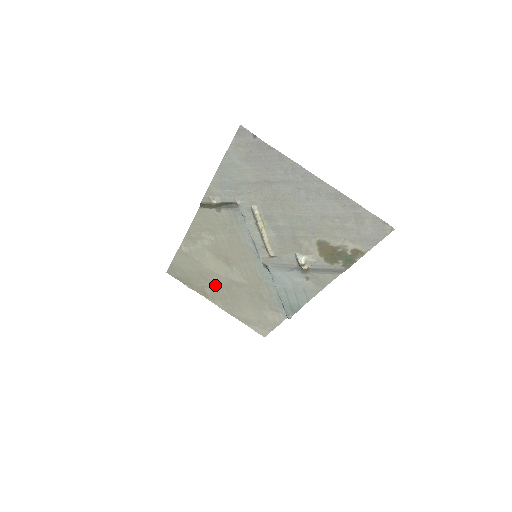
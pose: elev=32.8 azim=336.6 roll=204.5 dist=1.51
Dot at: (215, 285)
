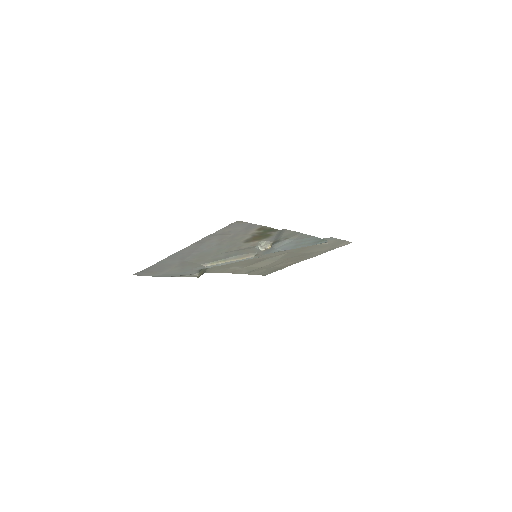
Dot at: (284, 262)
